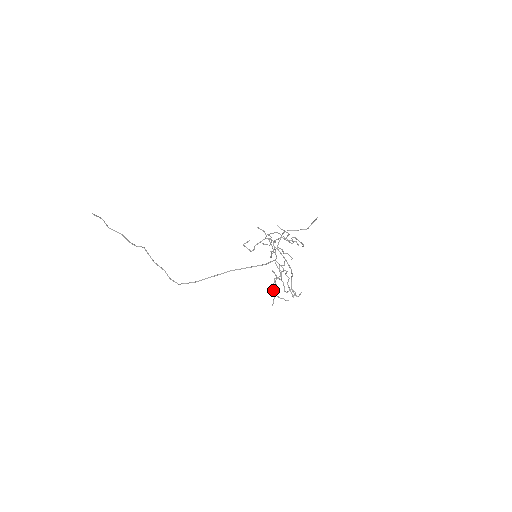
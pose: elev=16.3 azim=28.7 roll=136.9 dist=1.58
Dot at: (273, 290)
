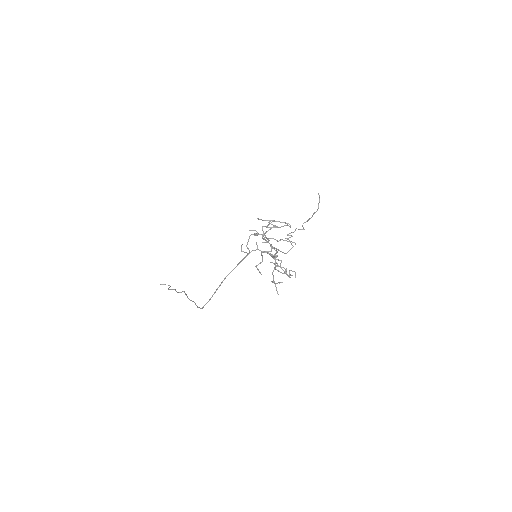
Dot at: (273, 279)
